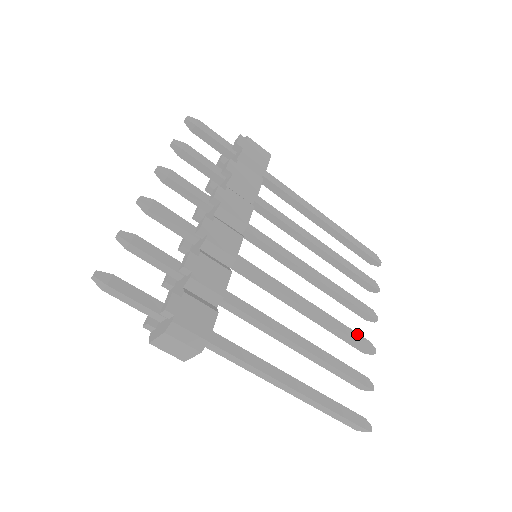
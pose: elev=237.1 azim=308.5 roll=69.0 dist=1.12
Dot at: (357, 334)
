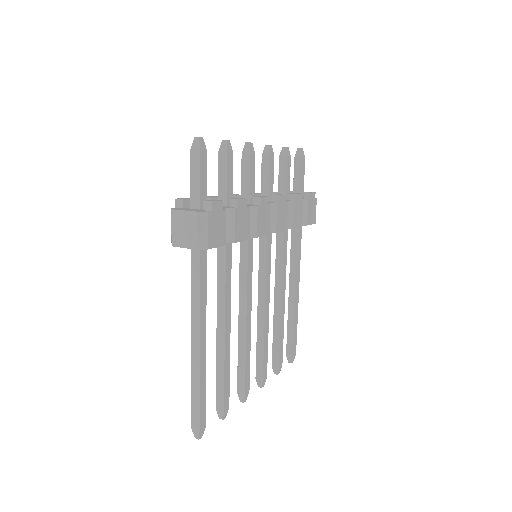
Dot at: (249, 375)
